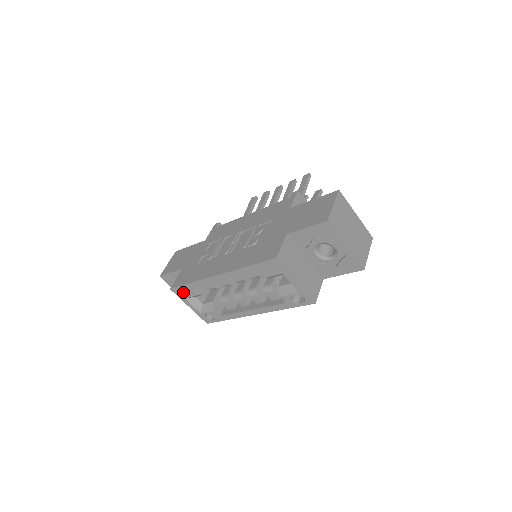
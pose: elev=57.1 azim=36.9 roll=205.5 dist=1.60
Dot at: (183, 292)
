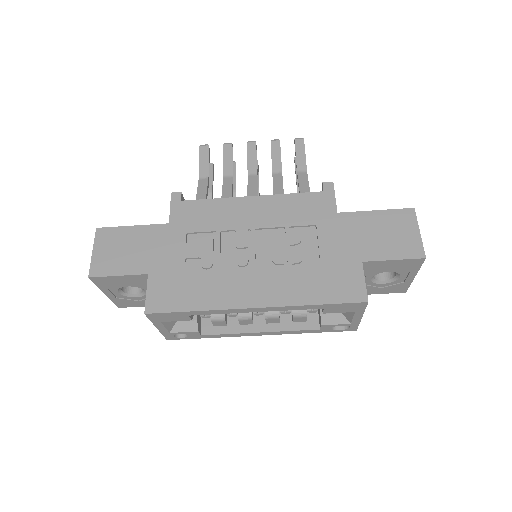
Dot at: (167, 317)
